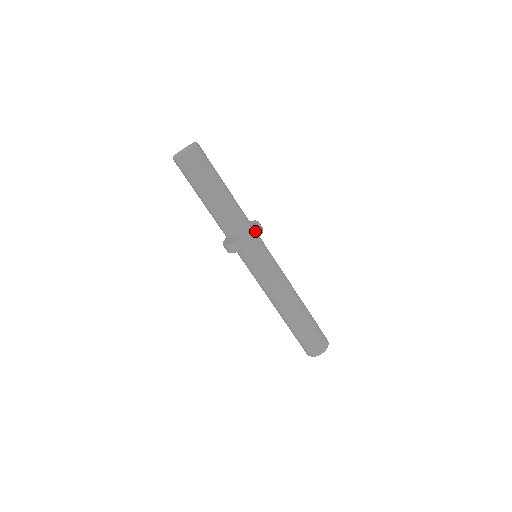
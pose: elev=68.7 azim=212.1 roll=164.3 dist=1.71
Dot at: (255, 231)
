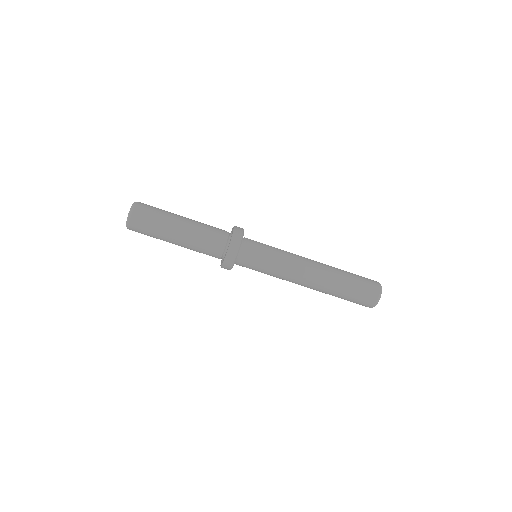
Dot at: (227, 259)
